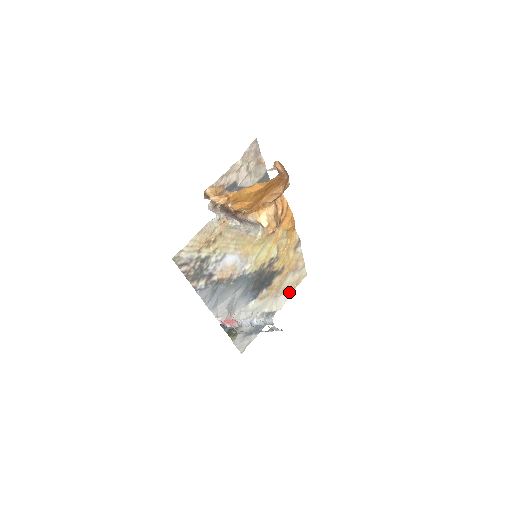
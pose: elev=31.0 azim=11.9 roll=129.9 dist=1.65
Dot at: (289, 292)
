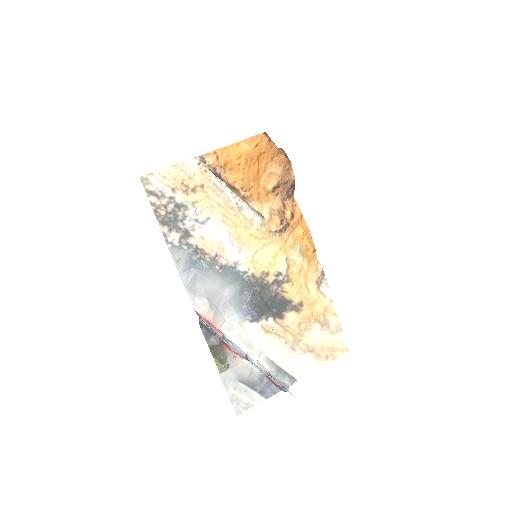
Dot at: (318, 361)
